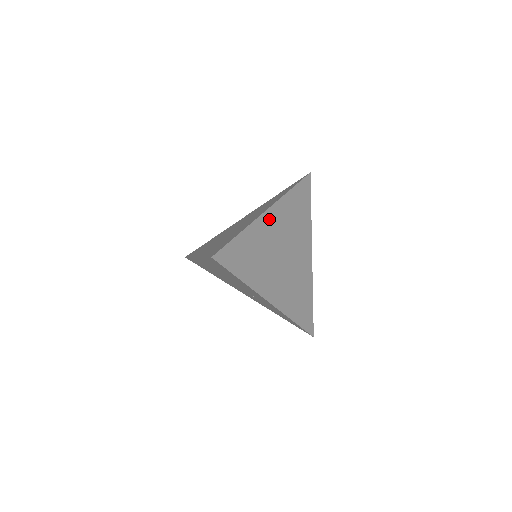
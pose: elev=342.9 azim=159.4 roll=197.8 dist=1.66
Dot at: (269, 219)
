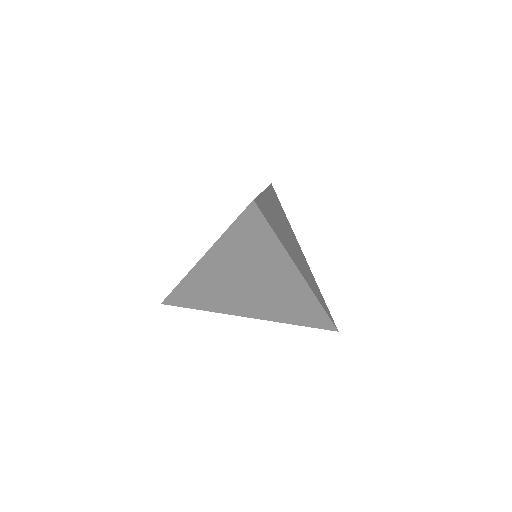
Dot at: (268, 199)
